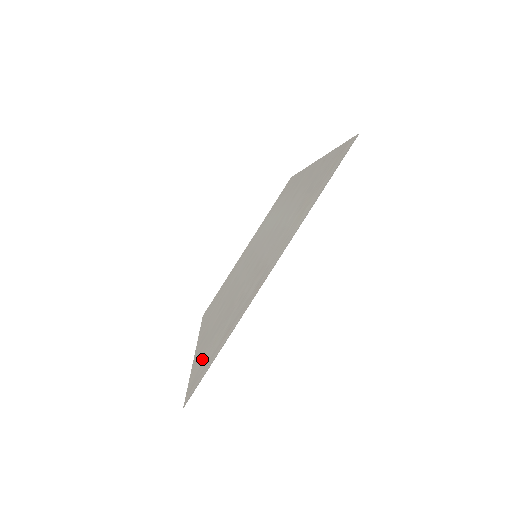
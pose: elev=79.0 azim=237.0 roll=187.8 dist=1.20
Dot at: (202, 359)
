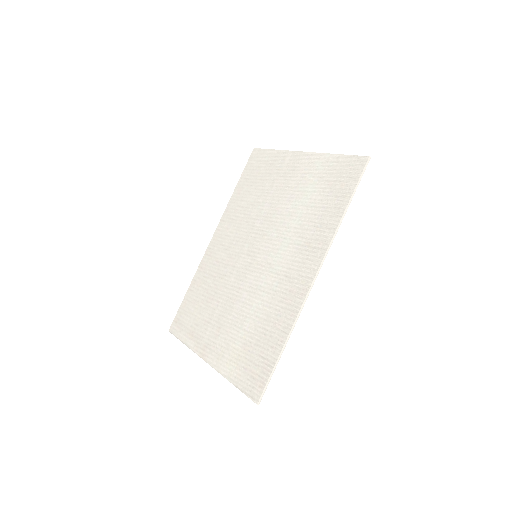
Dot at: (190, 302)
